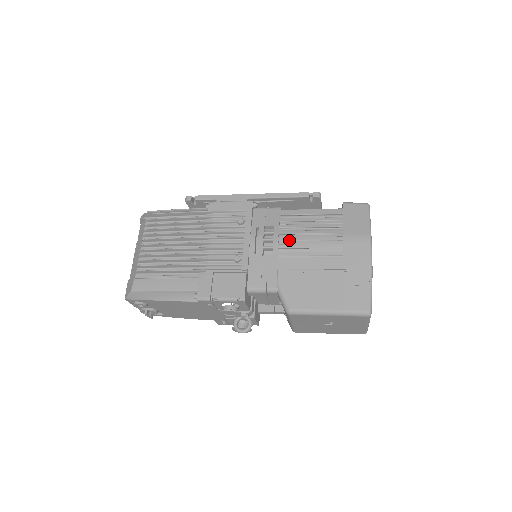
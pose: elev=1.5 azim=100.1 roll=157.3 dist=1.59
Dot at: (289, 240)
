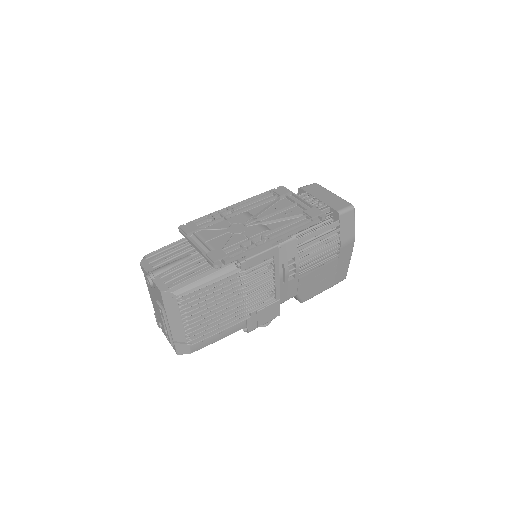
Dot at: occluded
